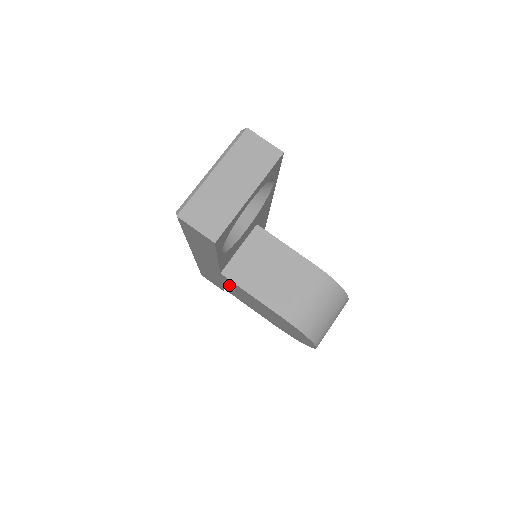
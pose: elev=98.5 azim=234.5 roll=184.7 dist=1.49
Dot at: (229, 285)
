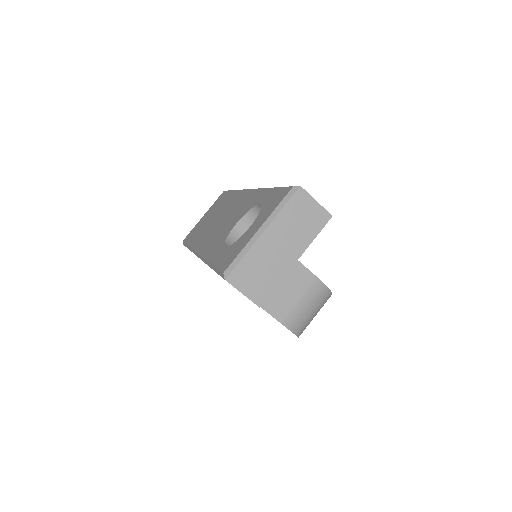
Dot at: occluded
